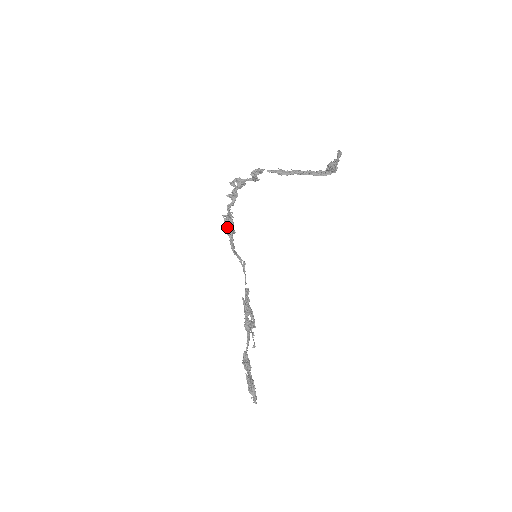
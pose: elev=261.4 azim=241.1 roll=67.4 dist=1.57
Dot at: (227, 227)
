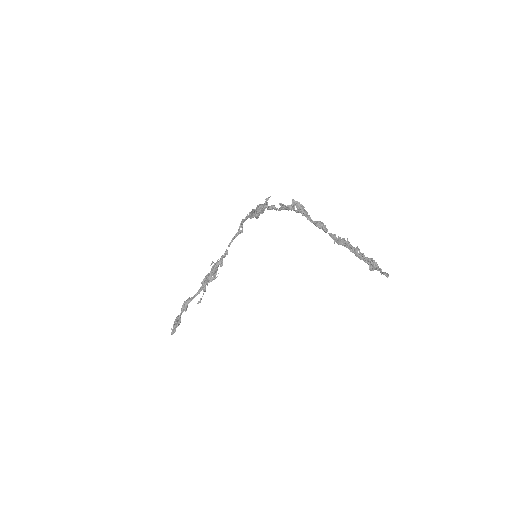
Dot at: (255, 212)
